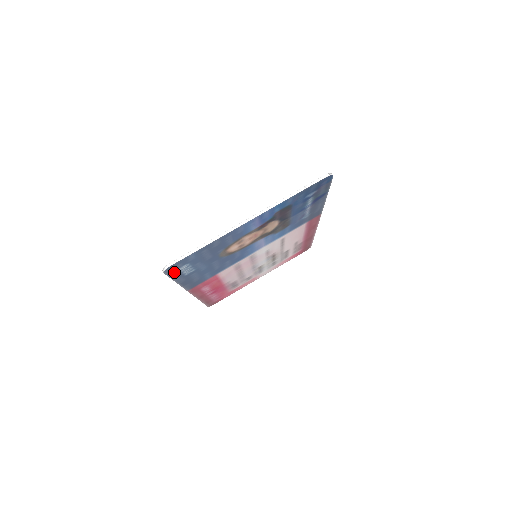
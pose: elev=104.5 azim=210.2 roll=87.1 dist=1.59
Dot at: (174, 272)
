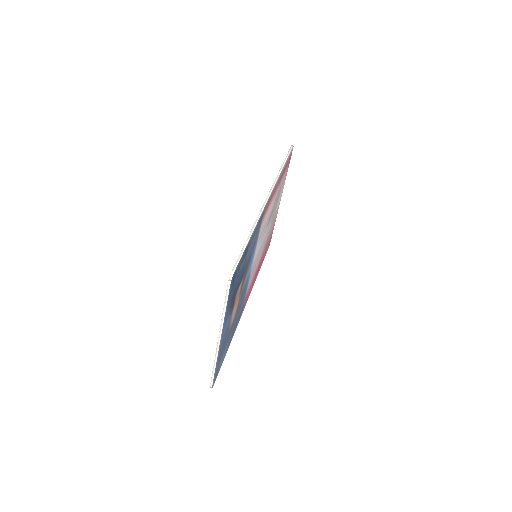
Dot at: (218, 371)
